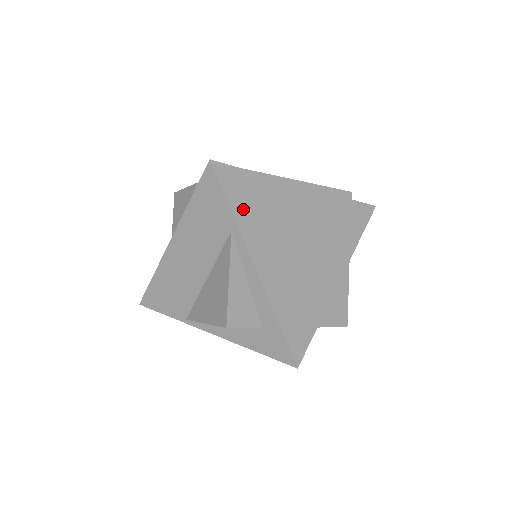
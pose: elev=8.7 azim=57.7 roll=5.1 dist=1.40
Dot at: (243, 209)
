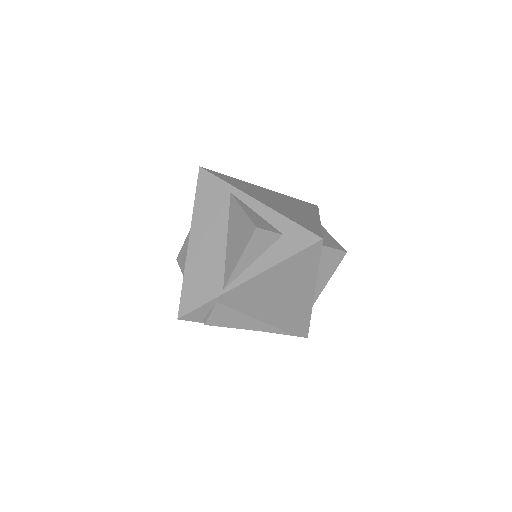
Dot at: (232, 183)
